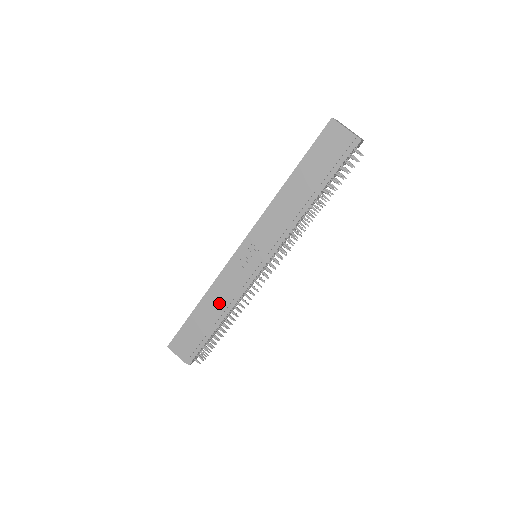
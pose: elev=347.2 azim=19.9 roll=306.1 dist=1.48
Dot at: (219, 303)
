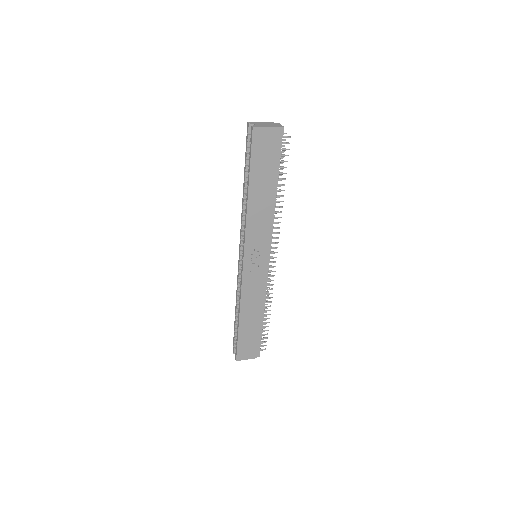
Dot at: (254, 306)
